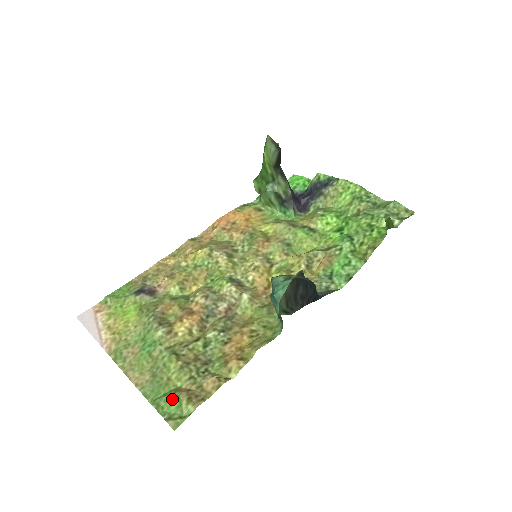
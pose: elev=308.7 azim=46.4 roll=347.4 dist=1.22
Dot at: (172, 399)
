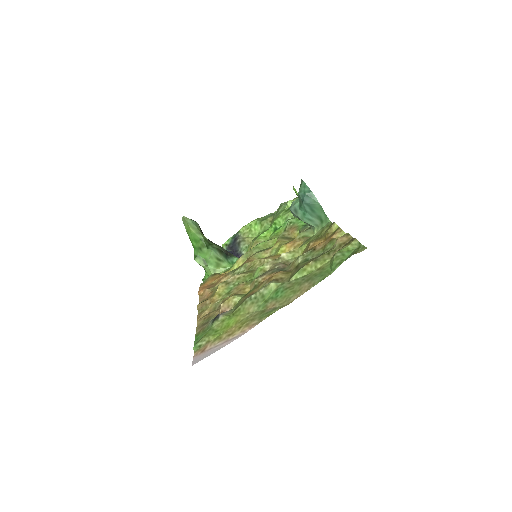
Dot at: (339, 255)
